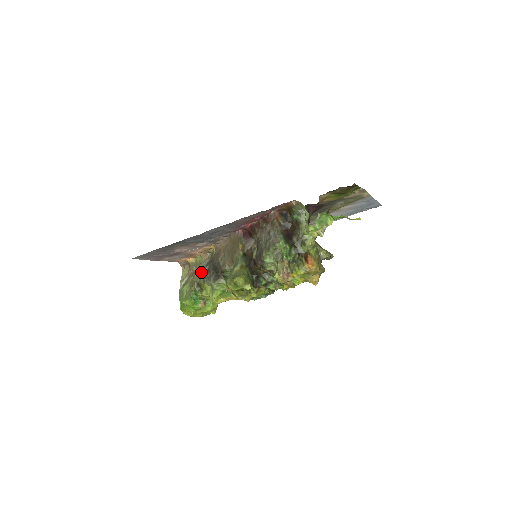
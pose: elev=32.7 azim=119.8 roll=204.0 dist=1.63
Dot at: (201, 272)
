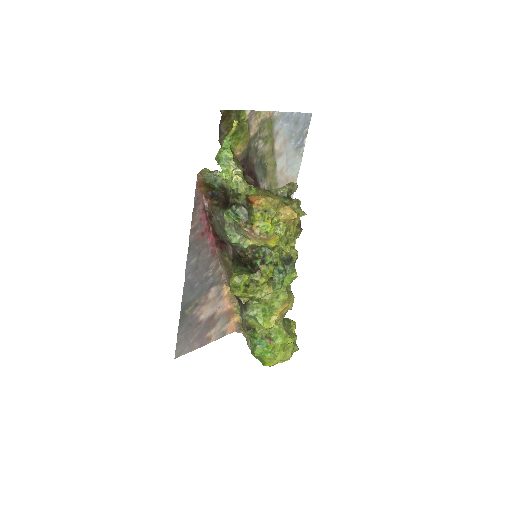
Dot at: occluded
